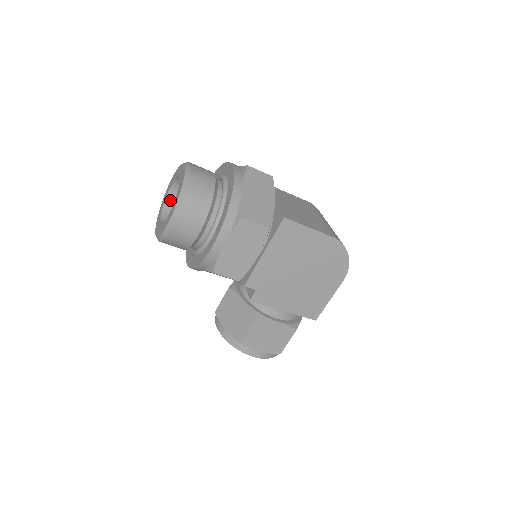
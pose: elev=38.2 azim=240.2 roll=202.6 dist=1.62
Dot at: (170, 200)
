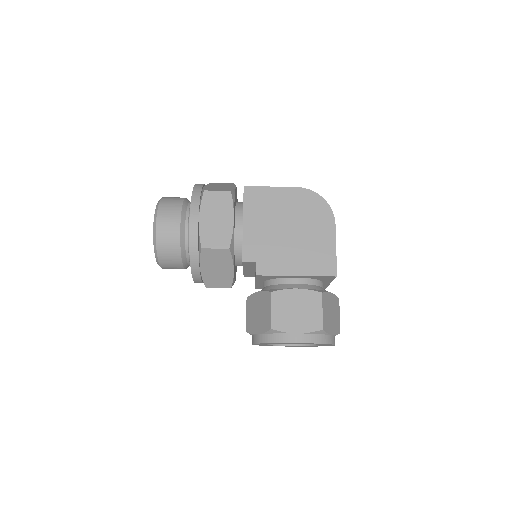
Dot at: occluded
